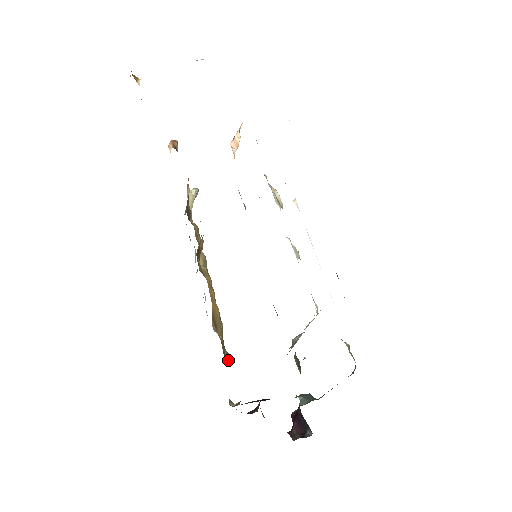
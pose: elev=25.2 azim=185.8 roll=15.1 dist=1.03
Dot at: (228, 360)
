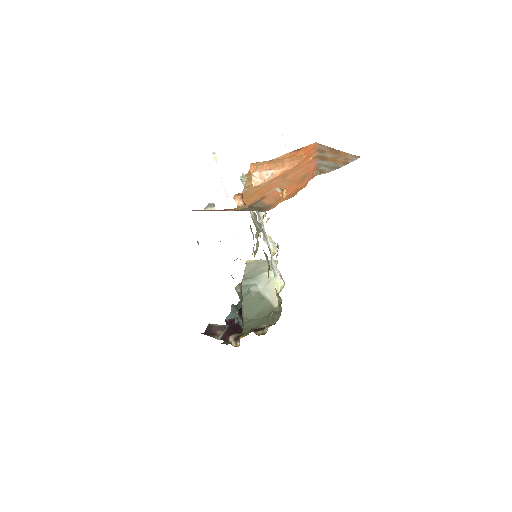
Dot at: occluded
